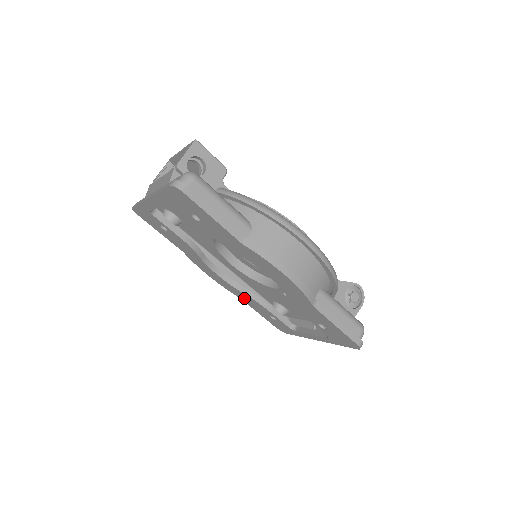
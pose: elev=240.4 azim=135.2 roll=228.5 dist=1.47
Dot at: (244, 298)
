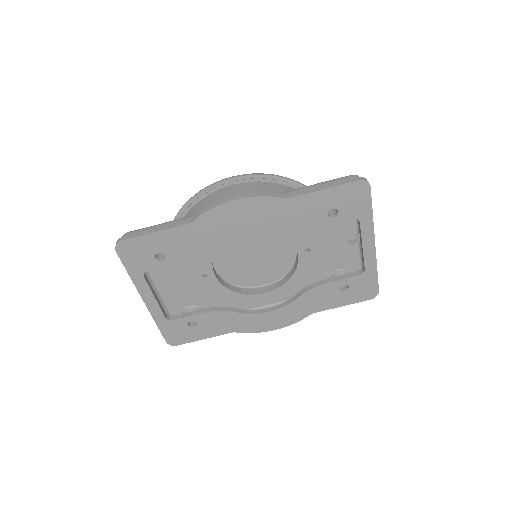
Dot at: (310, 306)
